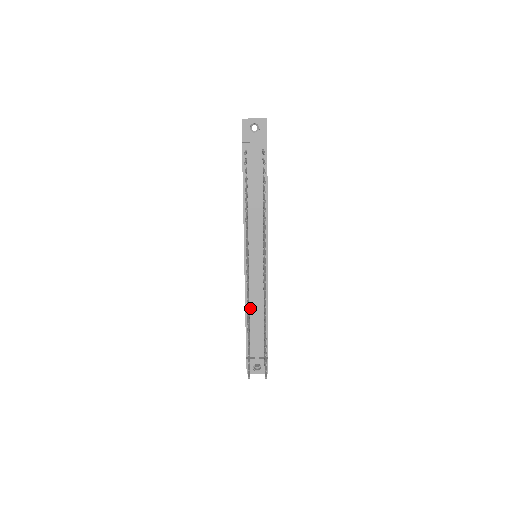
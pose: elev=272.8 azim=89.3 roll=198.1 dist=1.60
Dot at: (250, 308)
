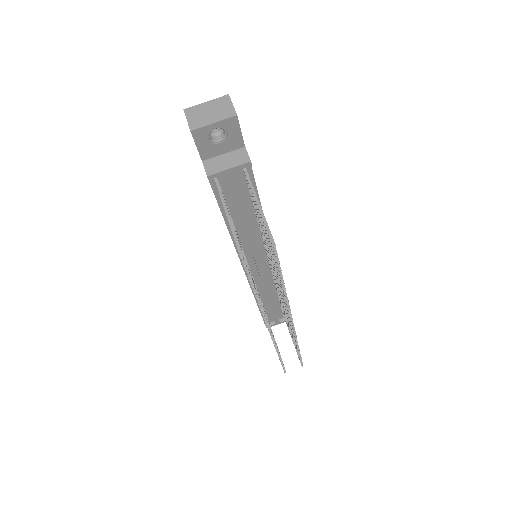
Dot at: (261, 299)
